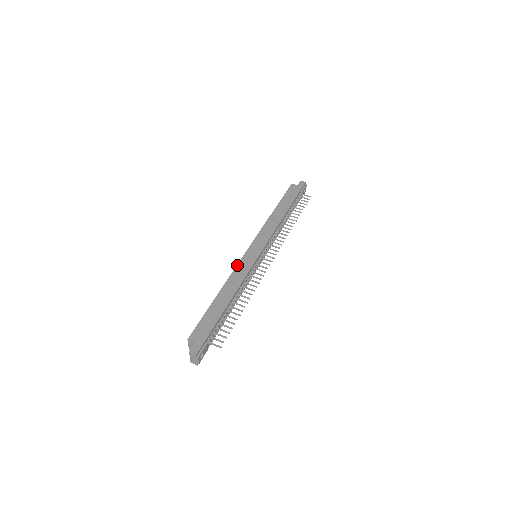
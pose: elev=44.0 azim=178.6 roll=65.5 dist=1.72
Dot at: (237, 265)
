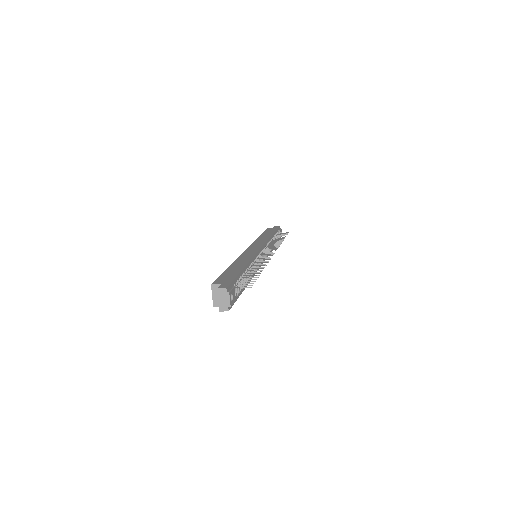
Dot at: (241, 254)
